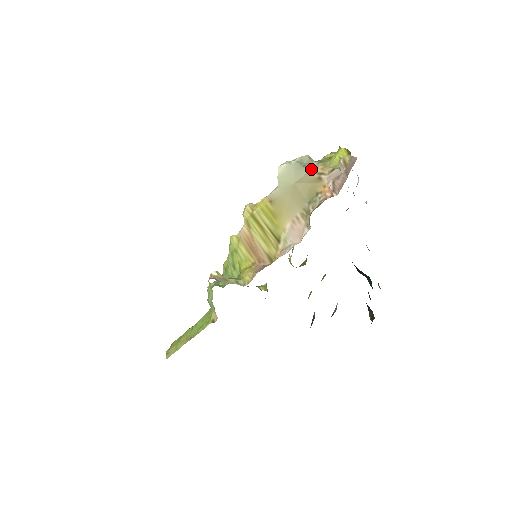
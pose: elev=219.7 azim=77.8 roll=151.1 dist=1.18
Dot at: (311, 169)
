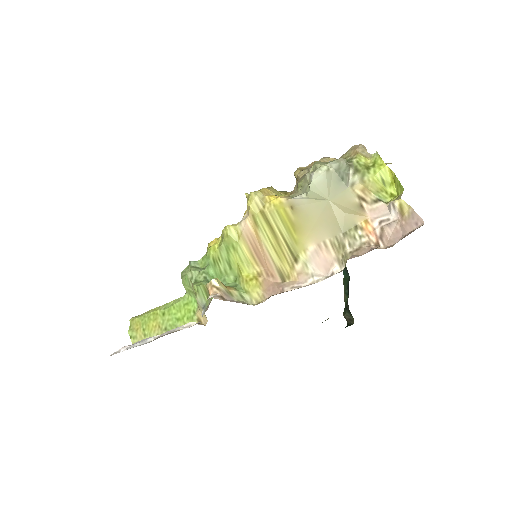
Dot at: (349, 185)
